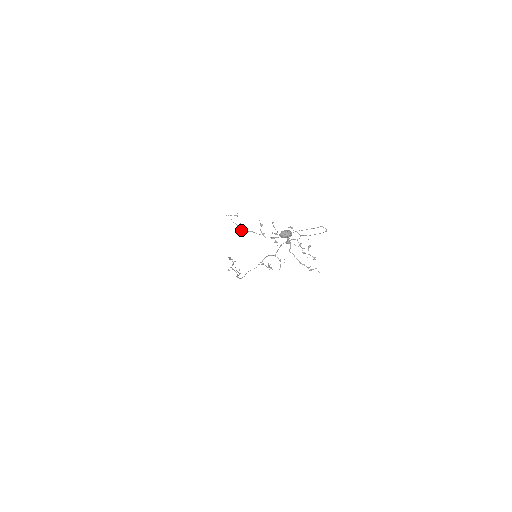
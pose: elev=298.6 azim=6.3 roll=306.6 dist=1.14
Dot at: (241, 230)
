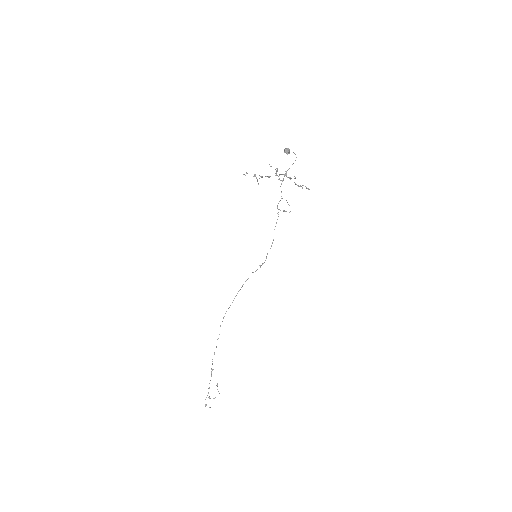
Dot at: (257, 180)
